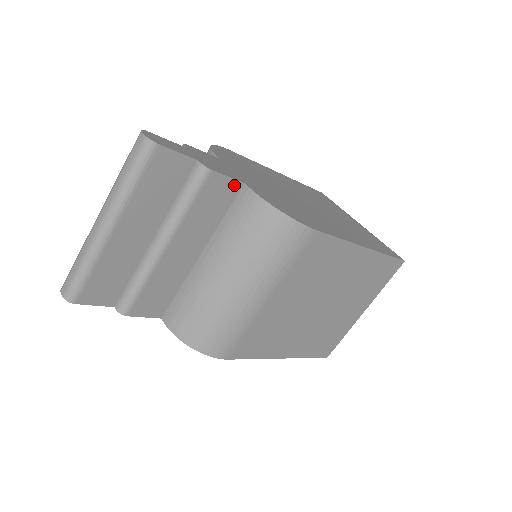
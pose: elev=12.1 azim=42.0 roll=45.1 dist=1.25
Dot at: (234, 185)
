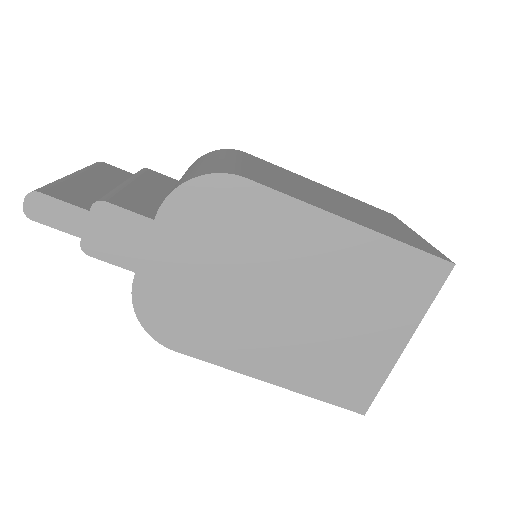
Dot at: (173, 180)
